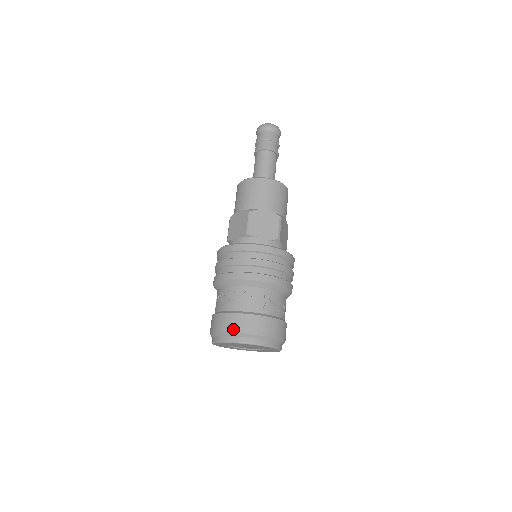
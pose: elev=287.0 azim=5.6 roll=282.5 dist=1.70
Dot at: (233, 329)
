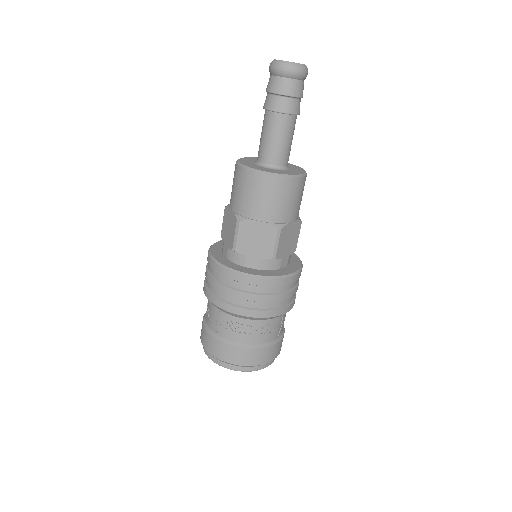
Dot at: (255, 363)
